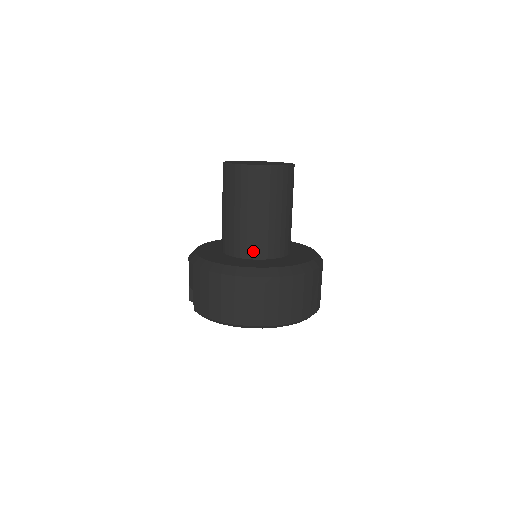
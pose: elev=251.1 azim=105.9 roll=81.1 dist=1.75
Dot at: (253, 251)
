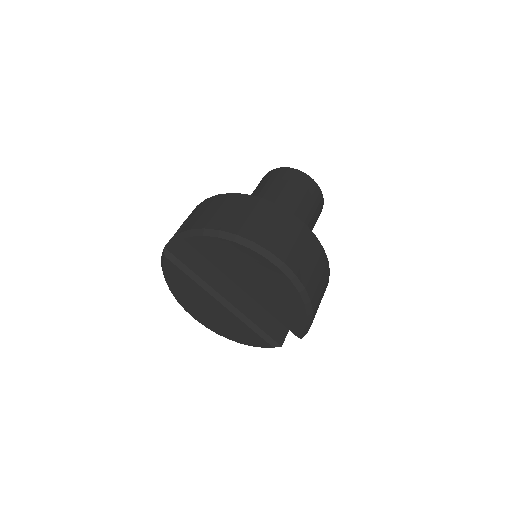
Dot at: occluded
